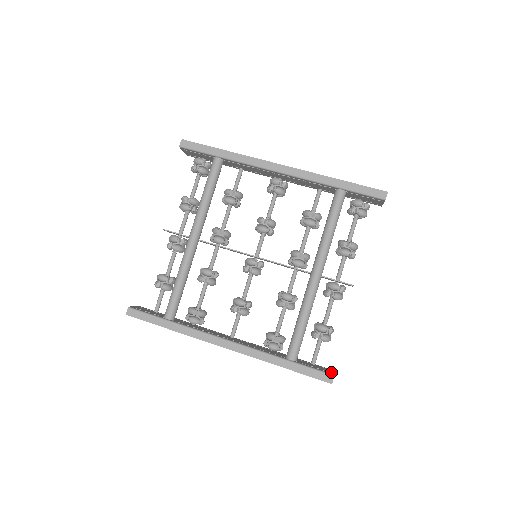
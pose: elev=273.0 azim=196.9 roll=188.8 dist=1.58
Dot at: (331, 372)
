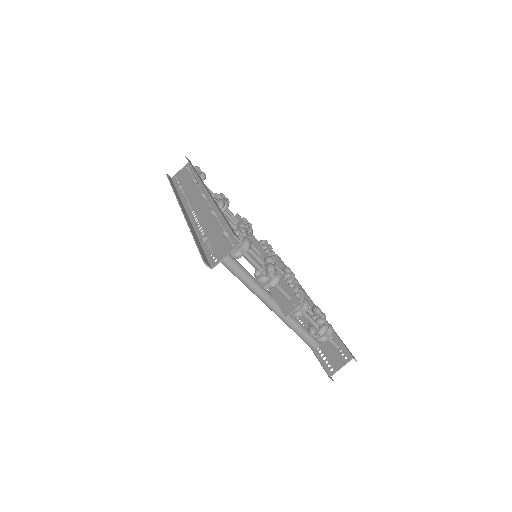
Dot at: (335, 369)
